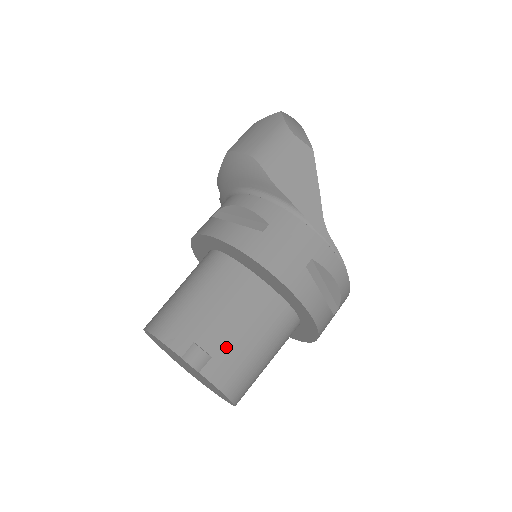
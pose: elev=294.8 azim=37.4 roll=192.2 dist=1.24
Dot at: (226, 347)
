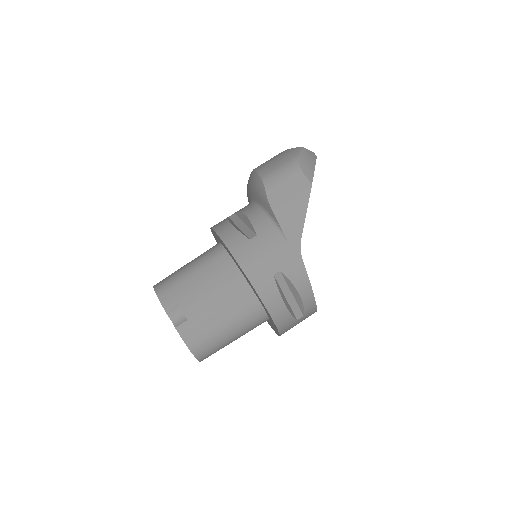
Dot at: (200, 316)
